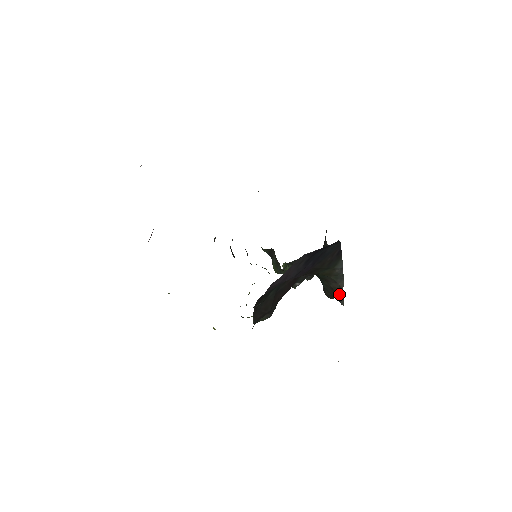
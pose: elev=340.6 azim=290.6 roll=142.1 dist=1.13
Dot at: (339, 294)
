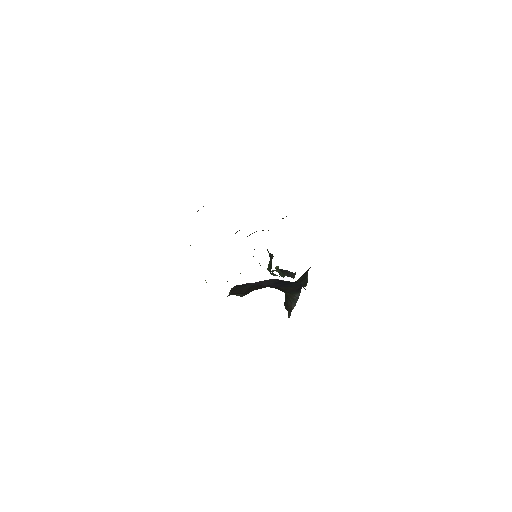
Dot at: (290, 310)
